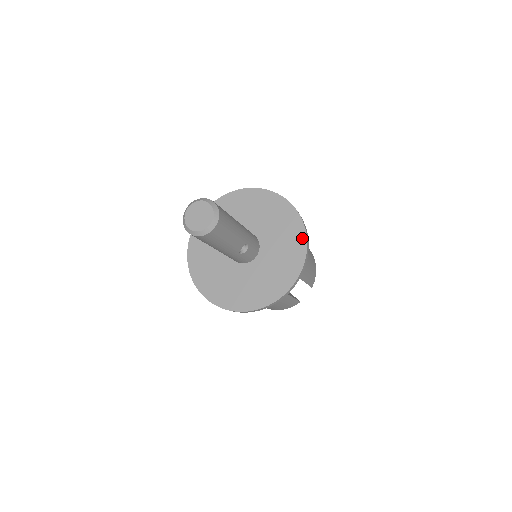
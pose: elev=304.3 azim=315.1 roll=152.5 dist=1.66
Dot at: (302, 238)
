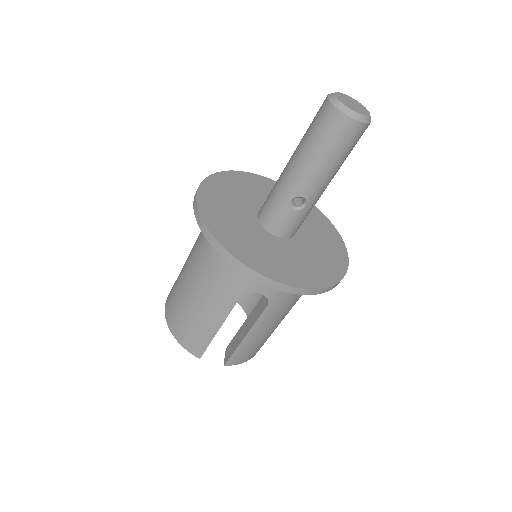
Dot at: (332, 279)
